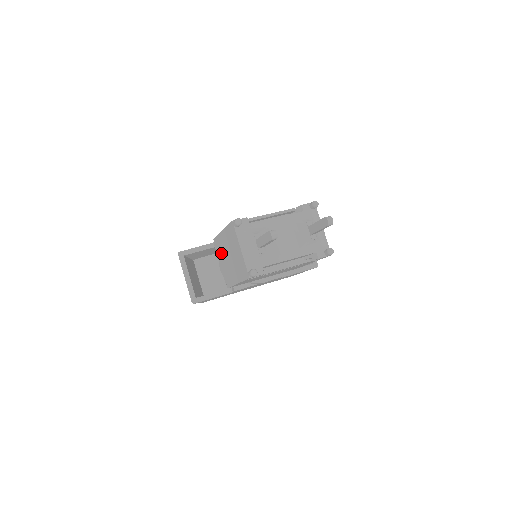
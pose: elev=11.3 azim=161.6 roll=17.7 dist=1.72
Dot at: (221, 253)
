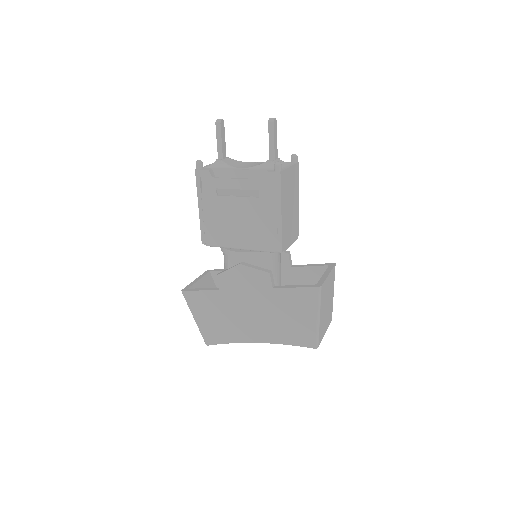
Dot at: occluded
